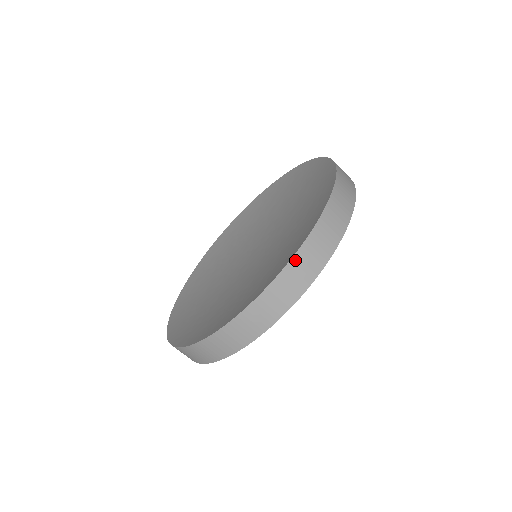
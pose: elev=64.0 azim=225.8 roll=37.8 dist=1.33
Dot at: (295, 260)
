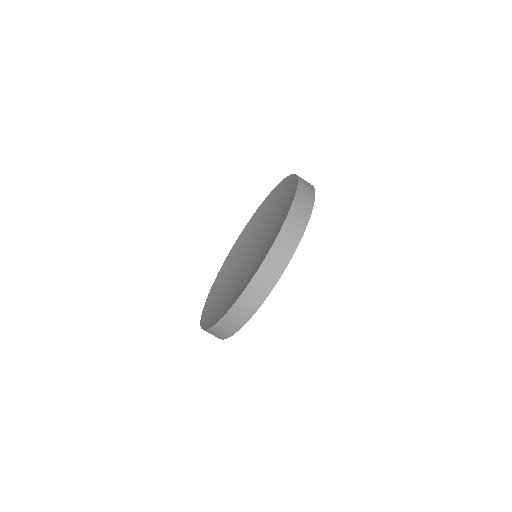
Dot at: (300, 186)
